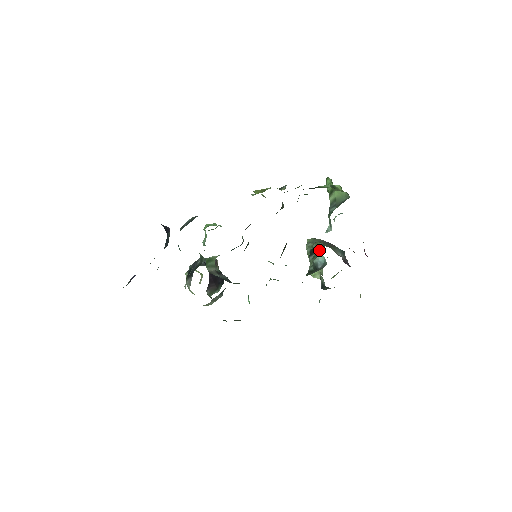
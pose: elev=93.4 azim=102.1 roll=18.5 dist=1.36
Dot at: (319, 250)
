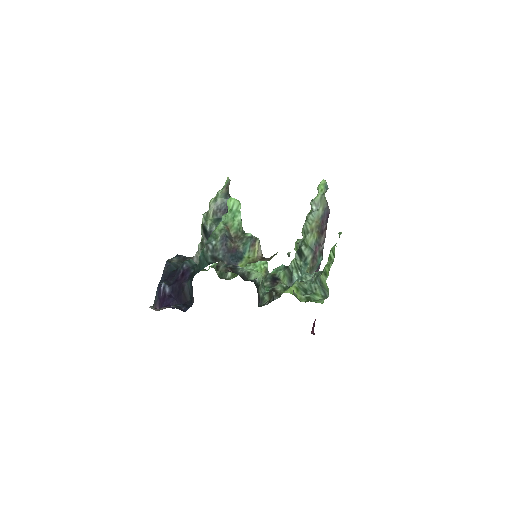
Dot at: (301, 270)
